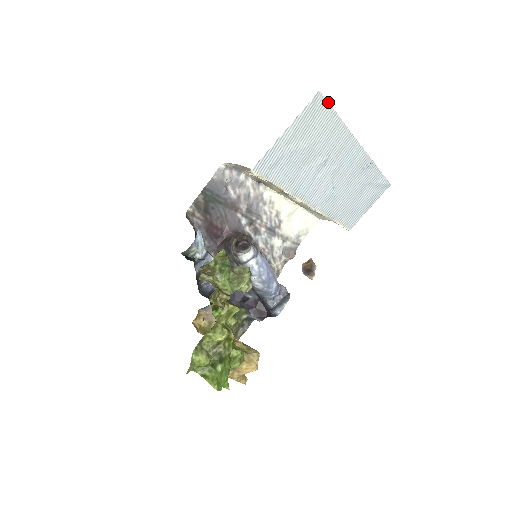
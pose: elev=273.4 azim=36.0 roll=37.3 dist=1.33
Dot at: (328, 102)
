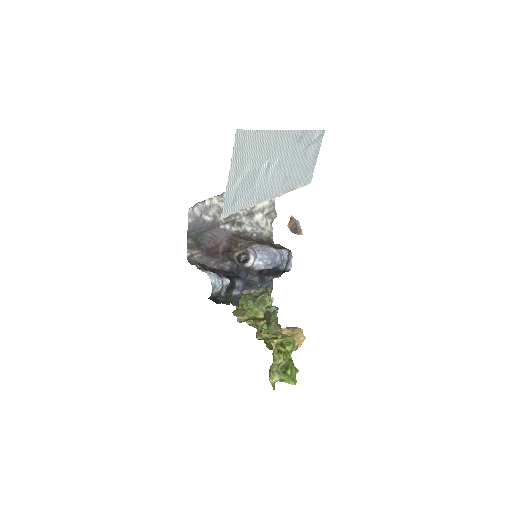
Dot at: (247, 130)
